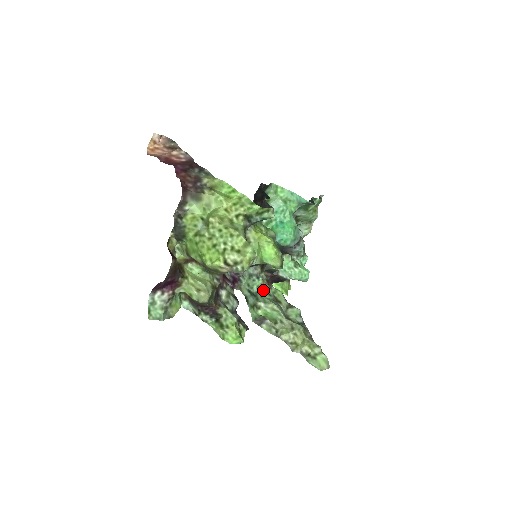
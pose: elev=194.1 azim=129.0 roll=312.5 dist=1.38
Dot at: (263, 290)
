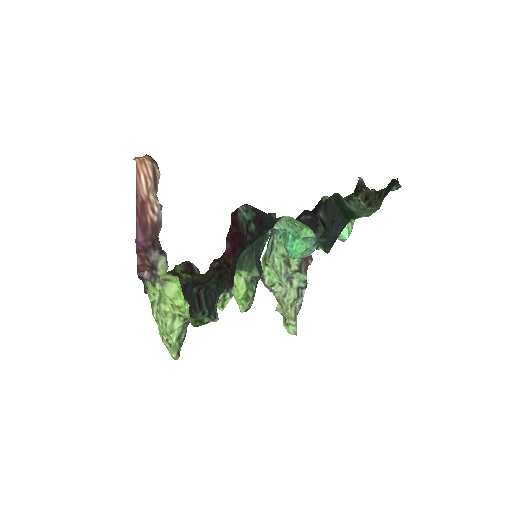
Dot at: (279, 250)
